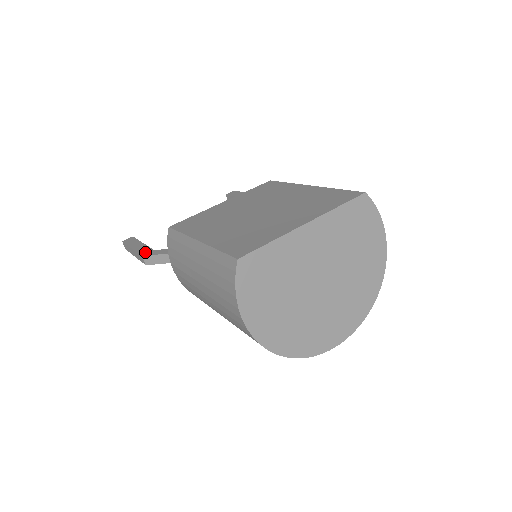
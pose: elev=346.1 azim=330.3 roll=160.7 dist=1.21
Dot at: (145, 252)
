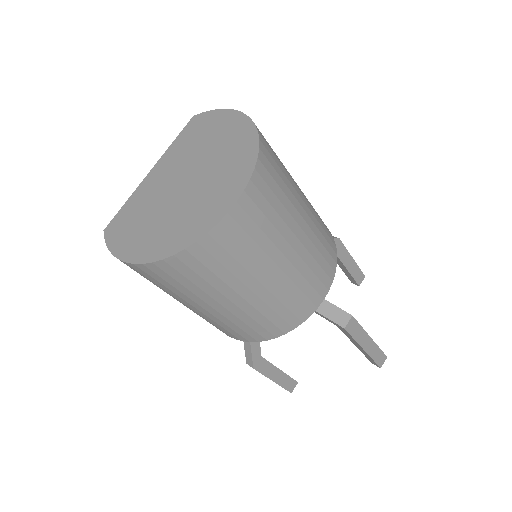
Dot at: occluded
